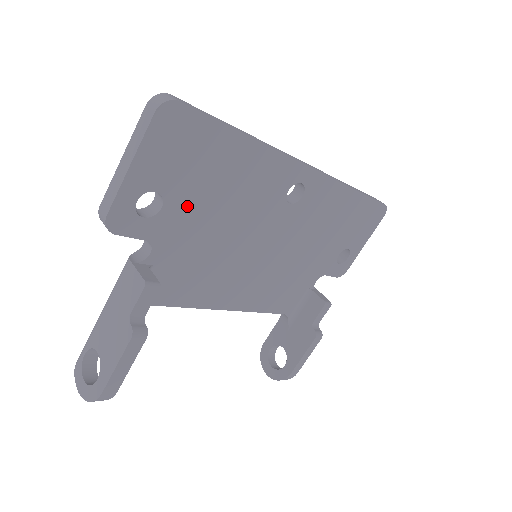
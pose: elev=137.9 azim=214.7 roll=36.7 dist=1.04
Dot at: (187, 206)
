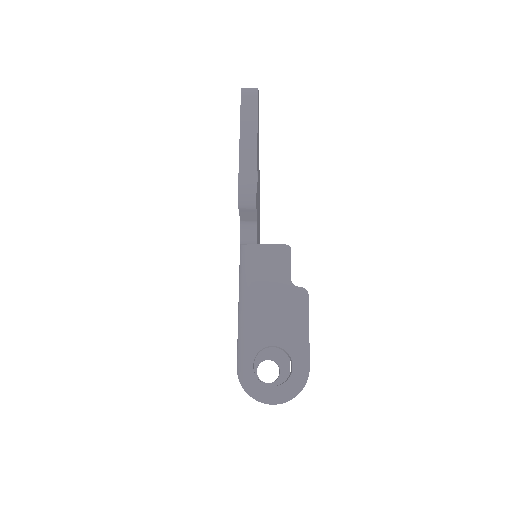
Dot at: occluded
